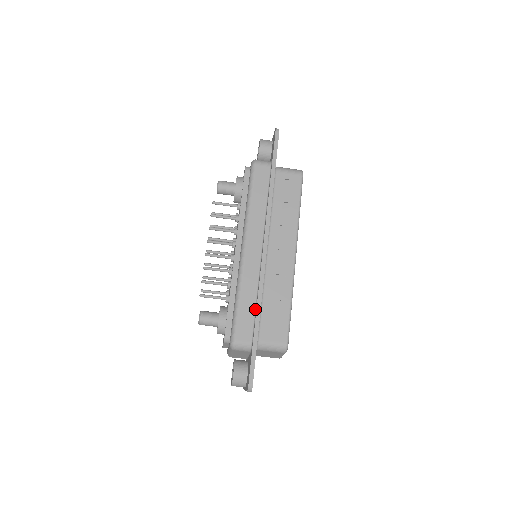
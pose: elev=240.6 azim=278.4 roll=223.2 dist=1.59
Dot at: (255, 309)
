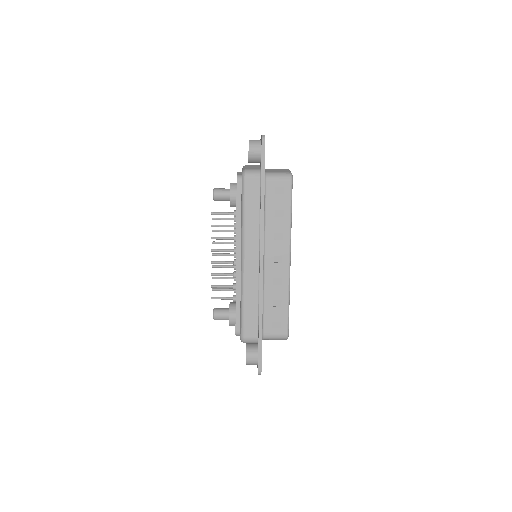
Dot at: (258, 311)
